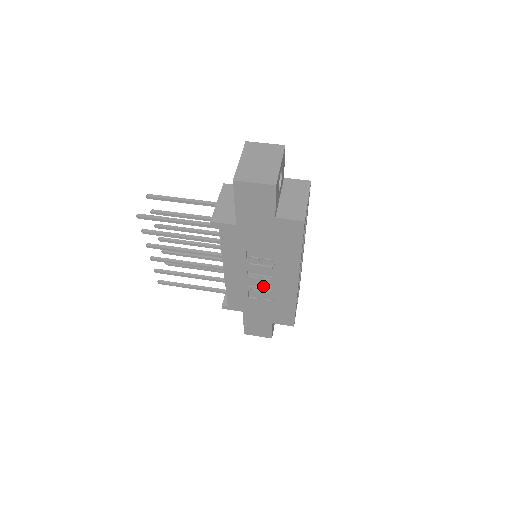
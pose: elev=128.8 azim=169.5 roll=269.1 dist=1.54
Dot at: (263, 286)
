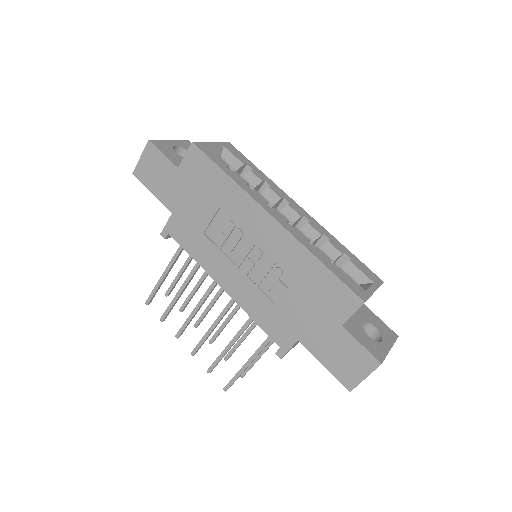
Dot at: (265, 268)
